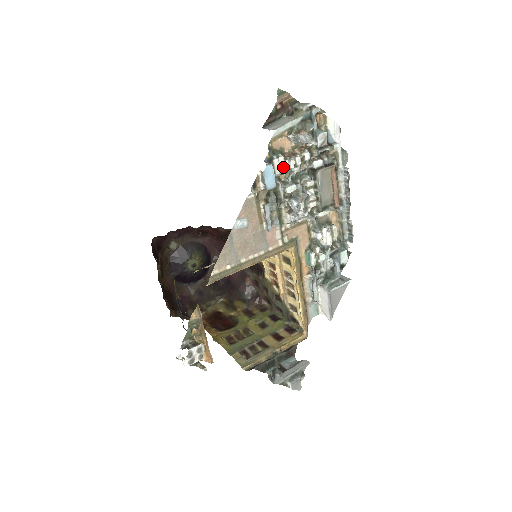
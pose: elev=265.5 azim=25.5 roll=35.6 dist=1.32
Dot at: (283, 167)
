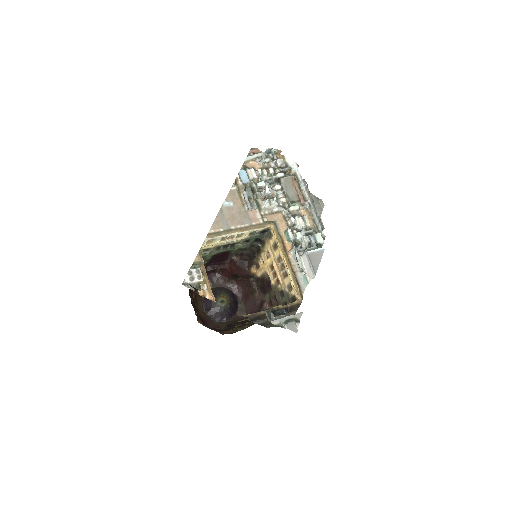
Dot at: (254, 174)
